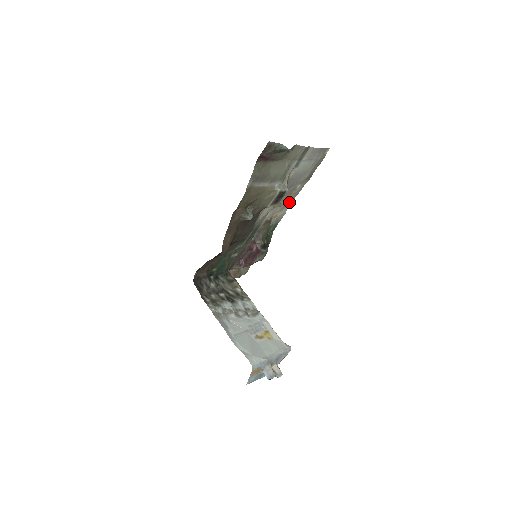
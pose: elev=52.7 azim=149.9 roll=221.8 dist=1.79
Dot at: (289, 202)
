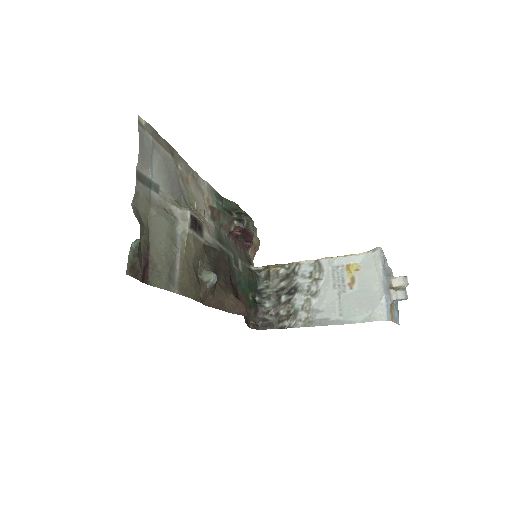
Dot at: (195, 179)
